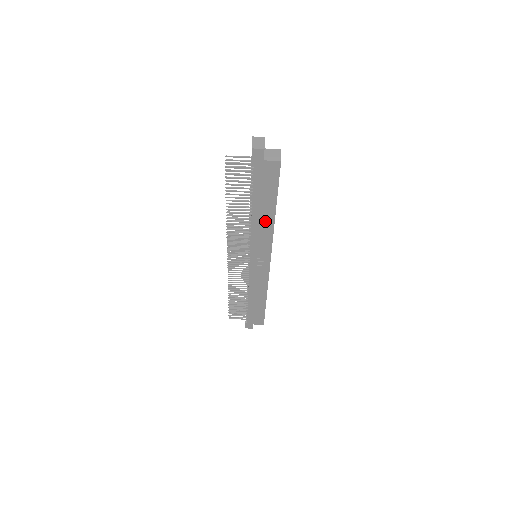
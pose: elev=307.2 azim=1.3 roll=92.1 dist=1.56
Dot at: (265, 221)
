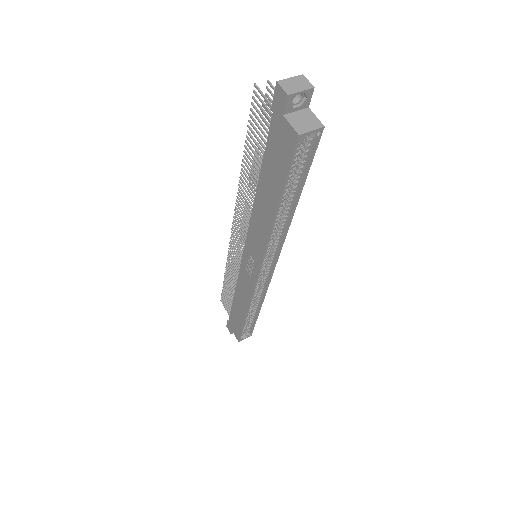
Dot at: (265, 214)
